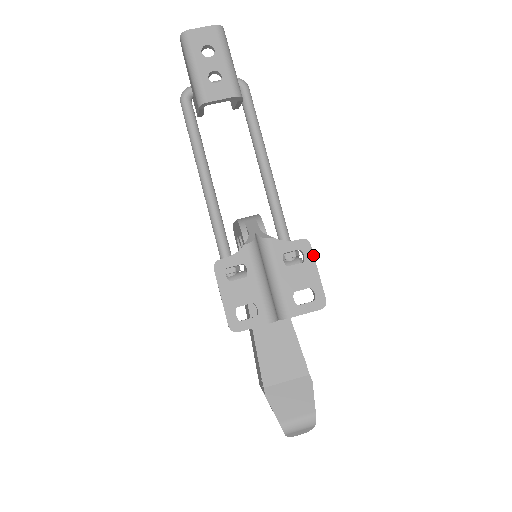
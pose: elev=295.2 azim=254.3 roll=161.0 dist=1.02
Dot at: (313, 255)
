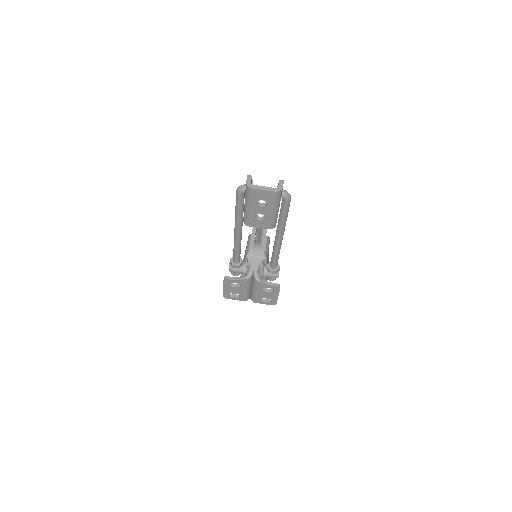
Dot at: occluded
